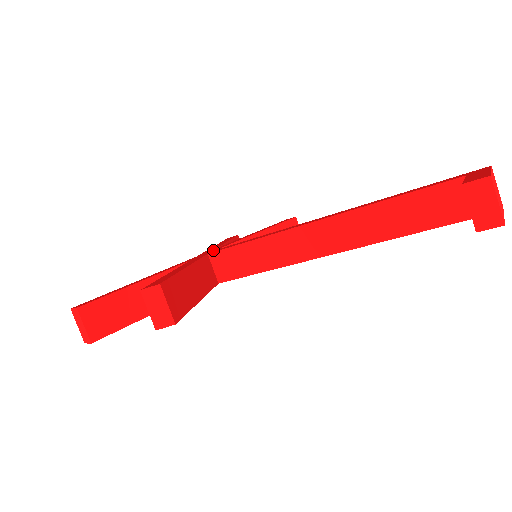
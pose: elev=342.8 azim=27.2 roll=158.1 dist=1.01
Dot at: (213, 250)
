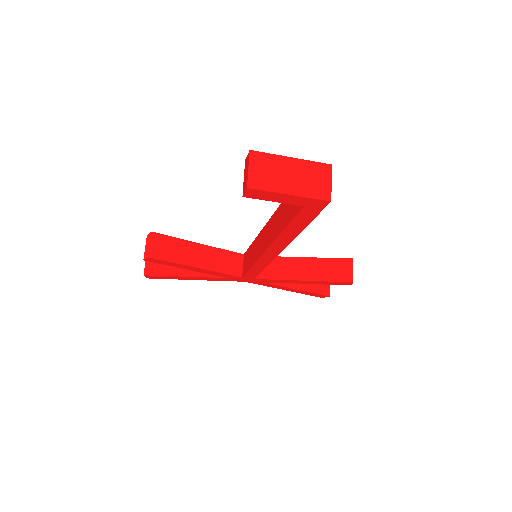
Dot at: occluded
